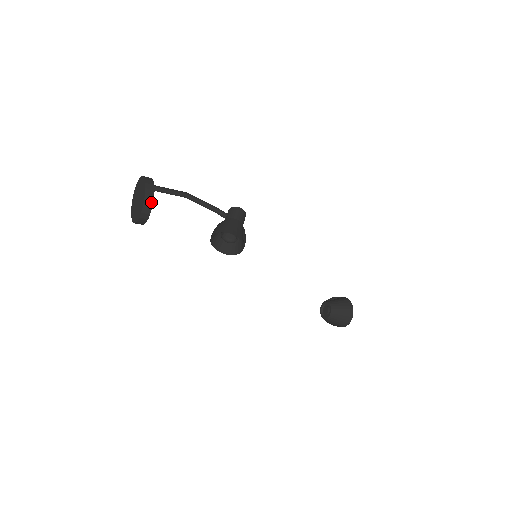
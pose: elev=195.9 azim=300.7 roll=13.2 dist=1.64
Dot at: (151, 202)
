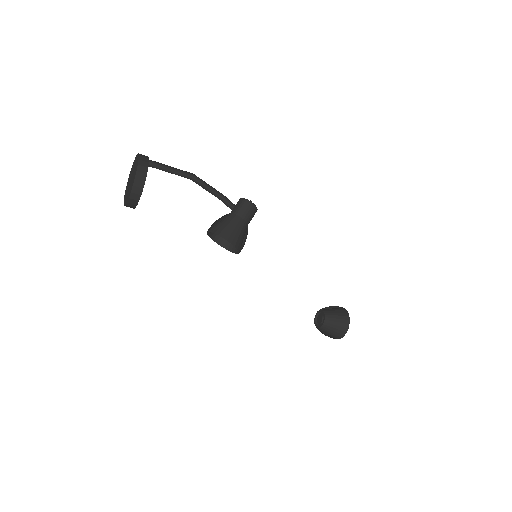
Dot at: (139, 194)
